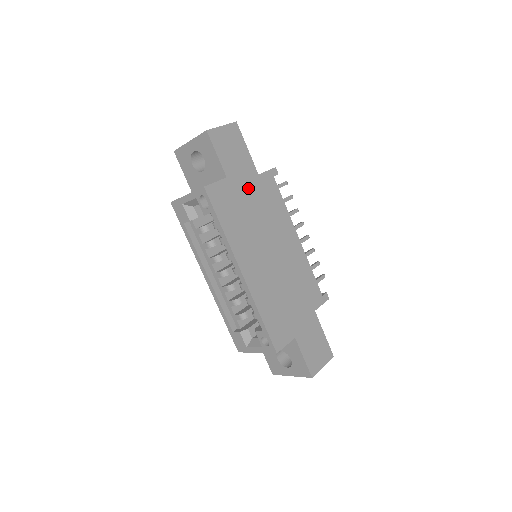
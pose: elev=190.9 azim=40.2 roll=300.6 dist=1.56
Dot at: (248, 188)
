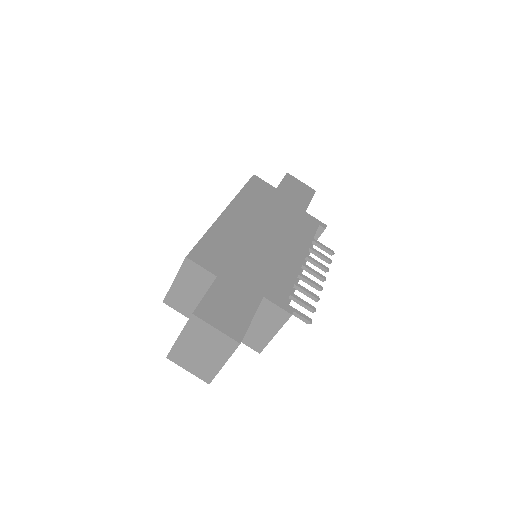
Dot at: (288, 205)
